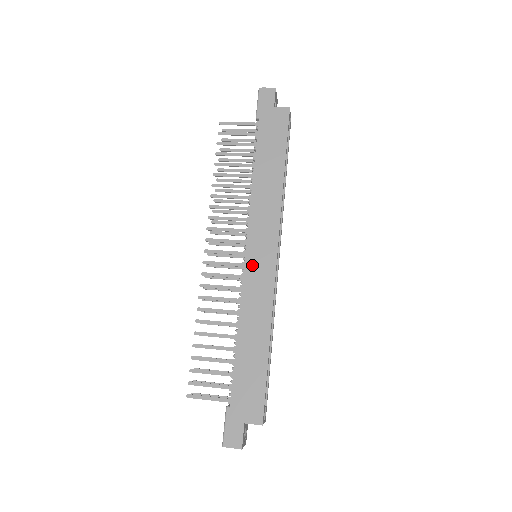
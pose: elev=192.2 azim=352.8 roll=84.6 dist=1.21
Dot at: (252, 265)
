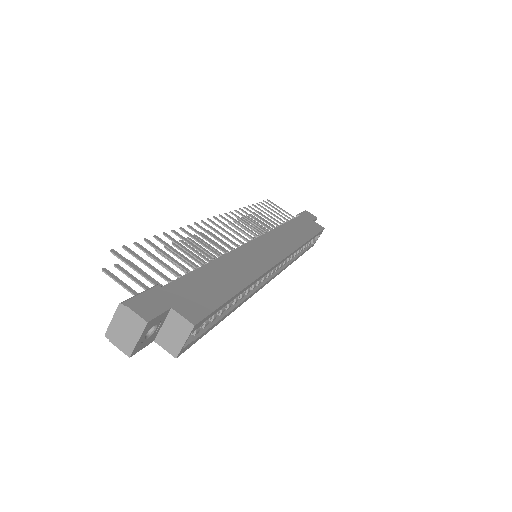
Dot at: (257, 246)
